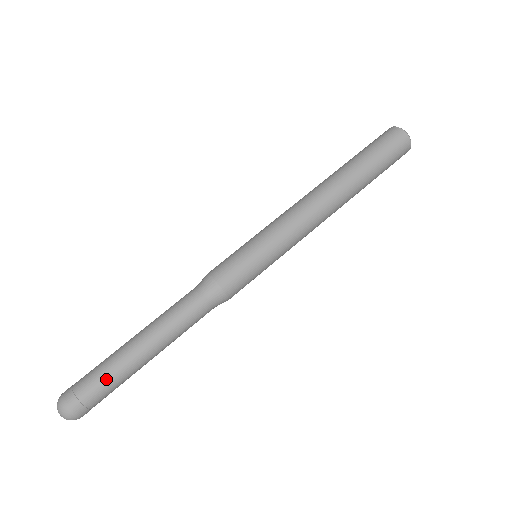
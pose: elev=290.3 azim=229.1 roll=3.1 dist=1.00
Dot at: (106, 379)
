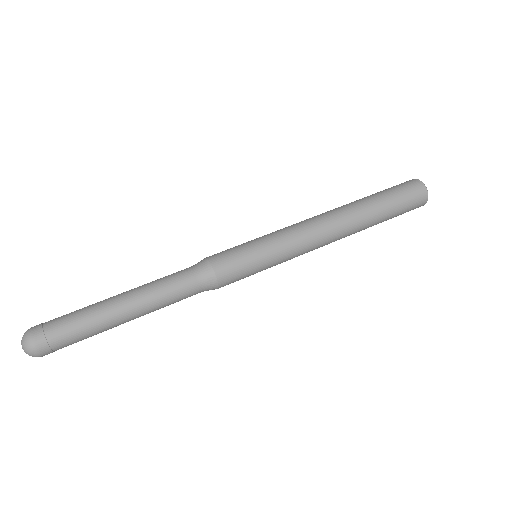
Dot at: (81, 332)
